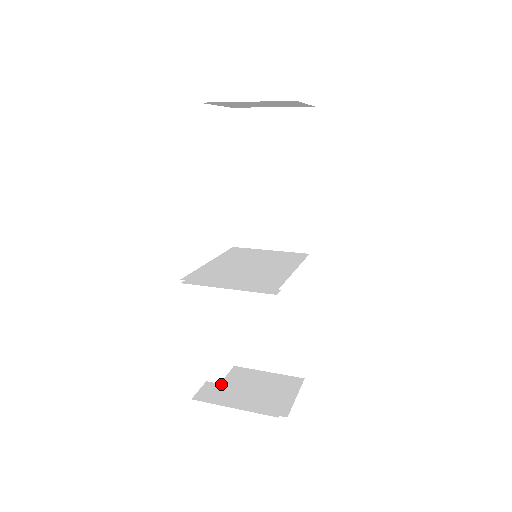
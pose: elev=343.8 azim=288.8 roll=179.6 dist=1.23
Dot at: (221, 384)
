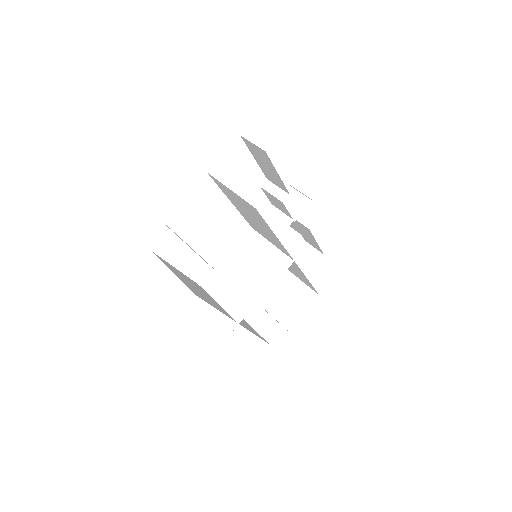
Dot at: occluded
